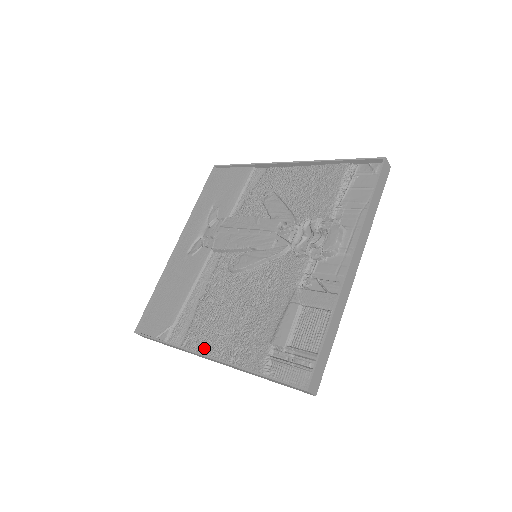
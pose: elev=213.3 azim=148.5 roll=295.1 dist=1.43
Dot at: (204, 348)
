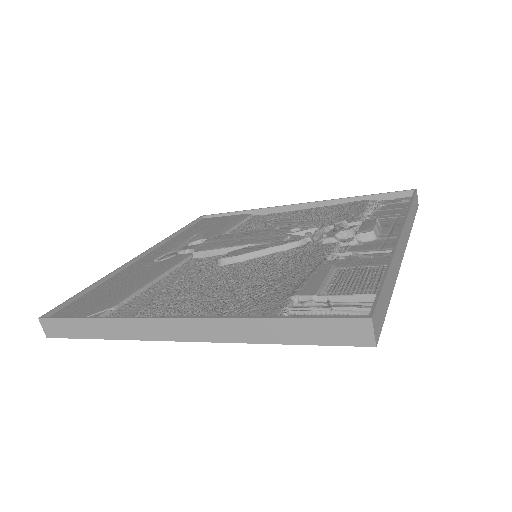
Dot at: occluded
